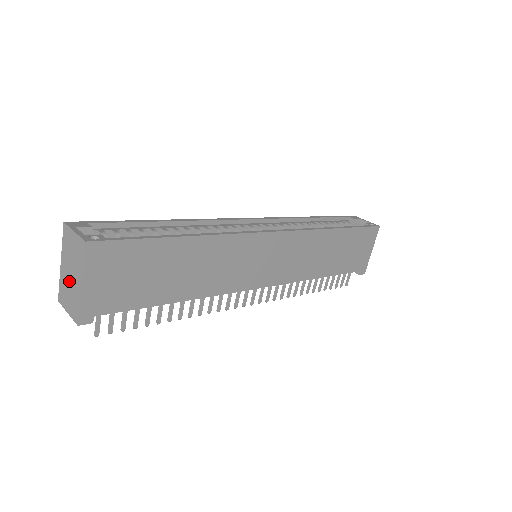
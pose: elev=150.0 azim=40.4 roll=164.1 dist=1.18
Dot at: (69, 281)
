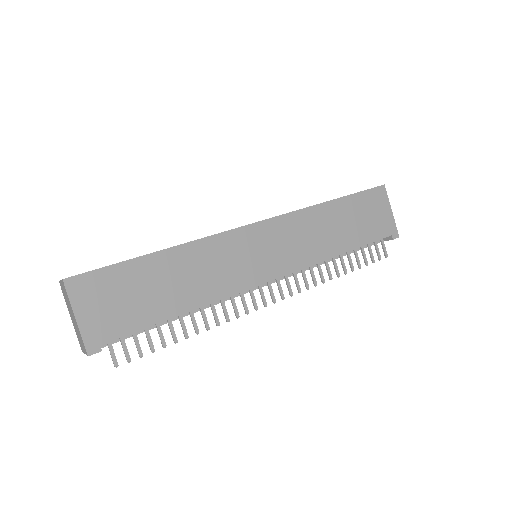
Dot at: (75, 325)
